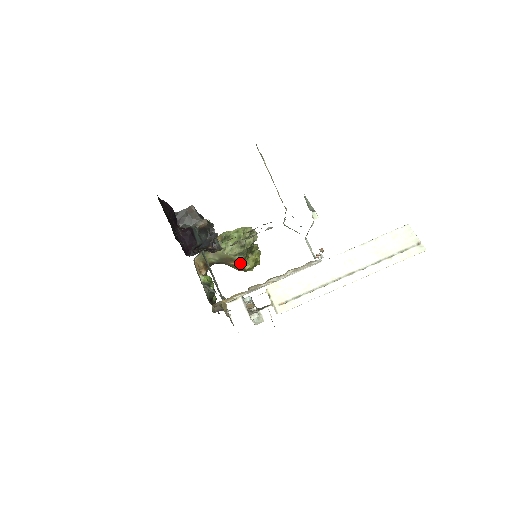
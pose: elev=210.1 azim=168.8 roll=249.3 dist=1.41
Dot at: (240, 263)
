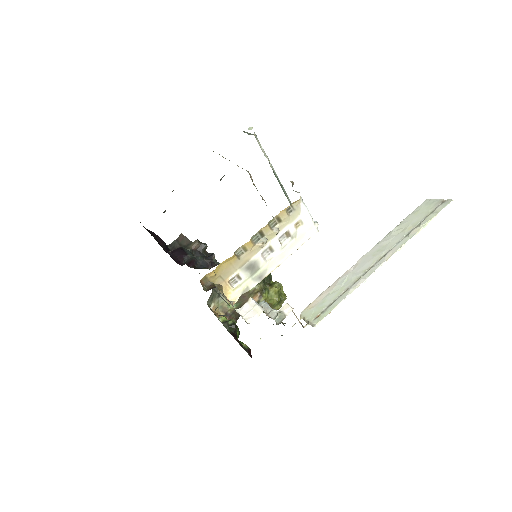
Dot at: (261, 298)
